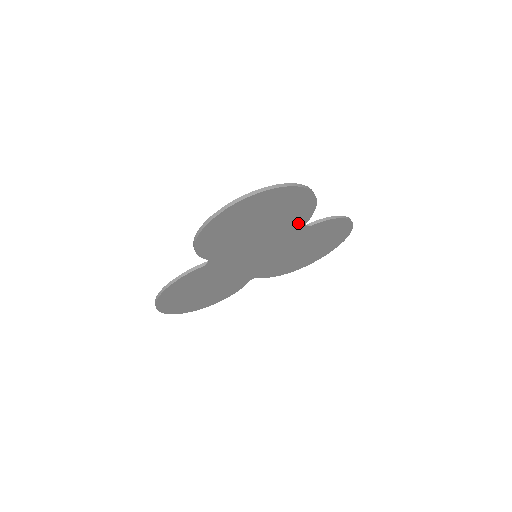
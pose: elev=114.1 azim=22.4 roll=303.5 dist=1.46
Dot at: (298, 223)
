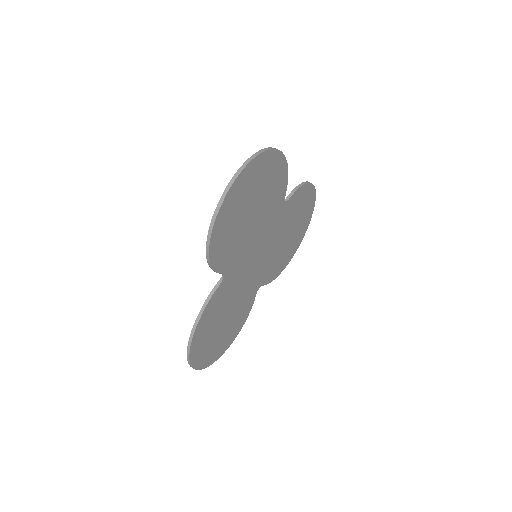
Dot at: (279, 199)
